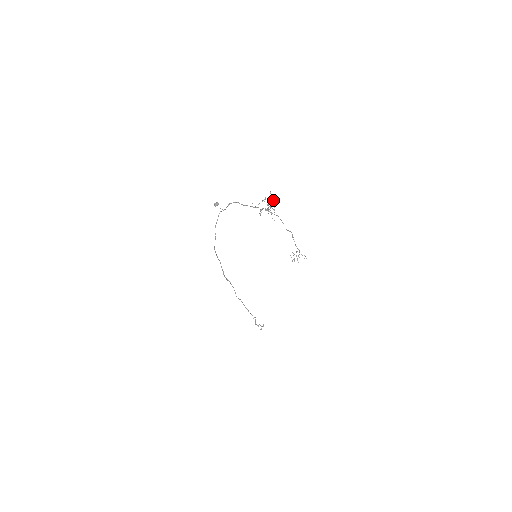
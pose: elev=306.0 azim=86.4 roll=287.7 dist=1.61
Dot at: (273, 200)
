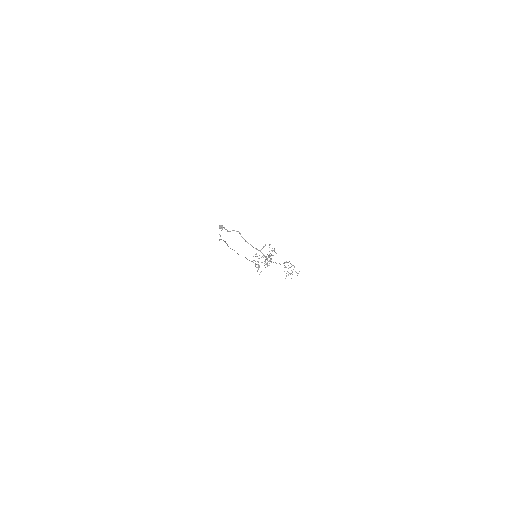
Dot at: (272, 251)
